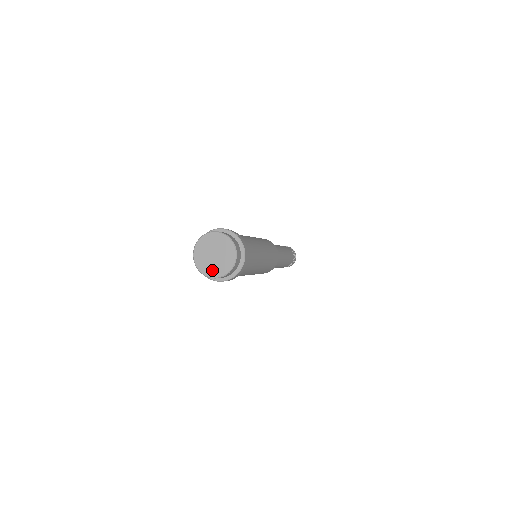
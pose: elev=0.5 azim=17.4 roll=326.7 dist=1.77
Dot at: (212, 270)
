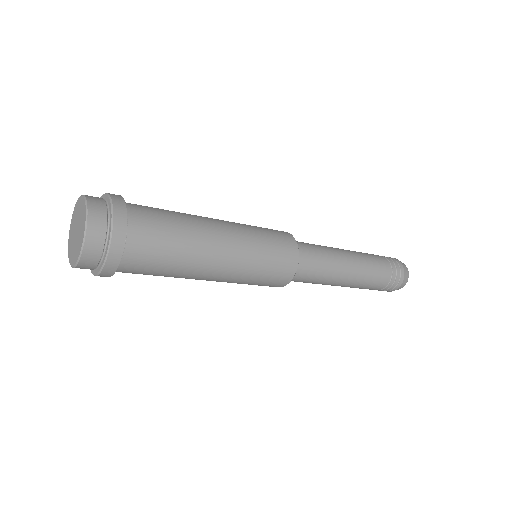
Dot at: (71, 250)
